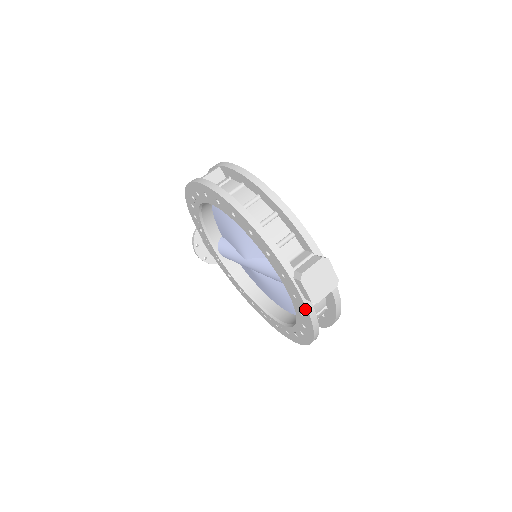
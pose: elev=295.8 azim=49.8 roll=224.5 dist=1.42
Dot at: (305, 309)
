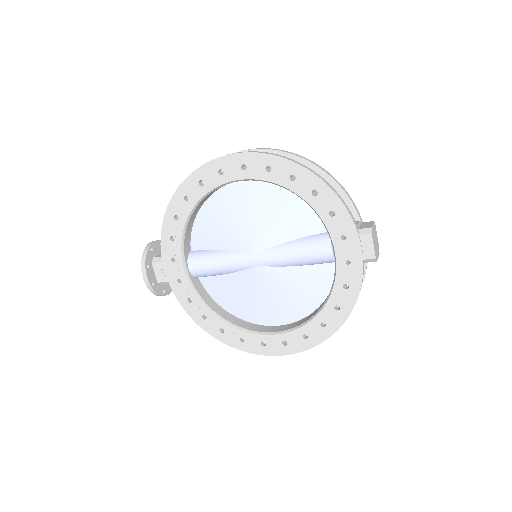
Dot at: (359, 274)
